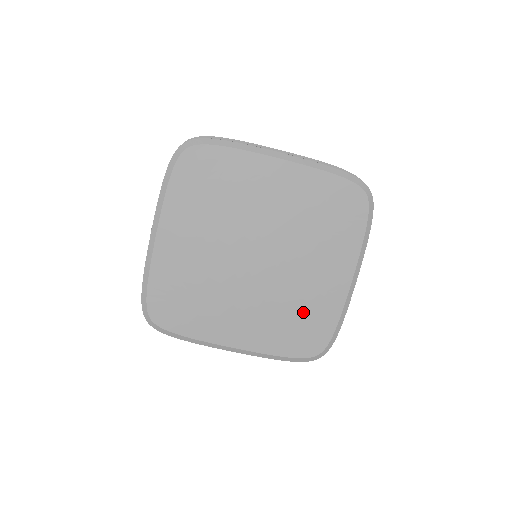
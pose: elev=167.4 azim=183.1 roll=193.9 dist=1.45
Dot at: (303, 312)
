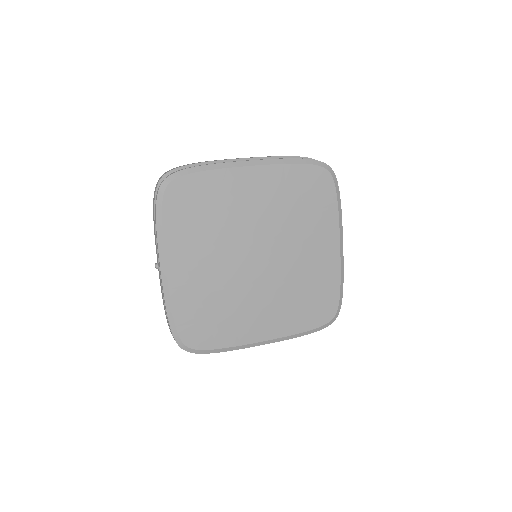
Dot at: (310, 288)
